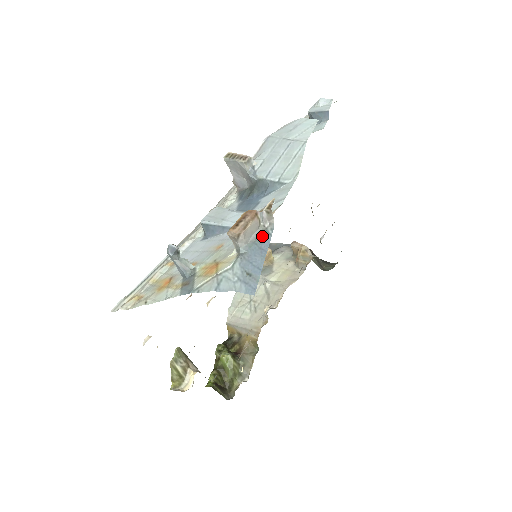
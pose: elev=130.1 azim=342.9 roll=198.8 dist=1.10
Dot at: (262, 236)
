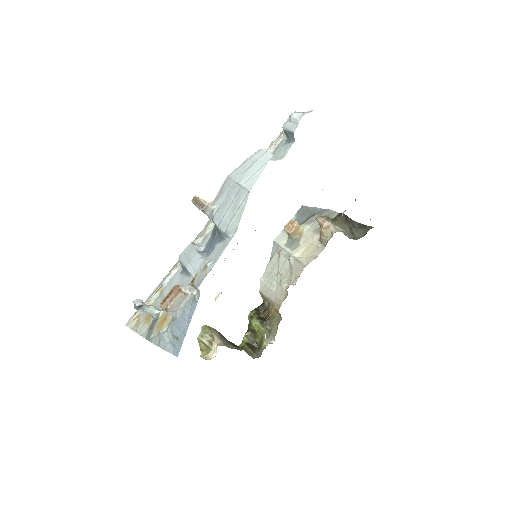
Dot at: (190, 303)
